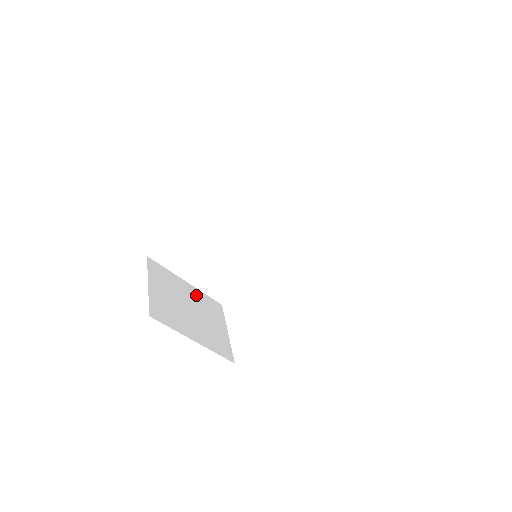
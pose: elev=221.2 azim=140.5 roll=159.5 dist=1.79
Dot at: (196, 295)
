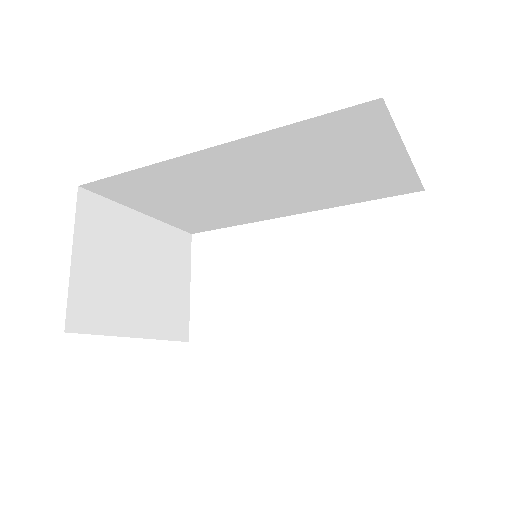
Dot at: (154, 235)
